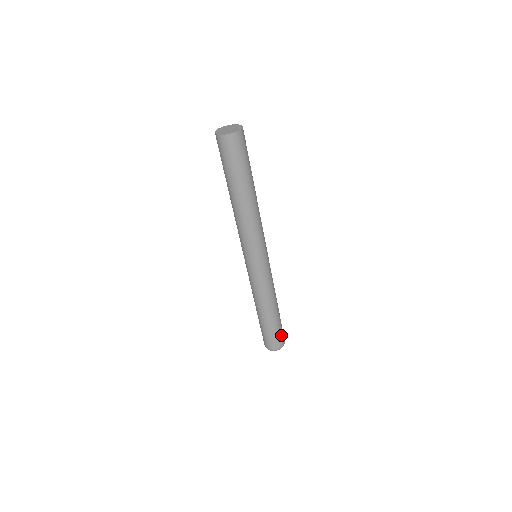
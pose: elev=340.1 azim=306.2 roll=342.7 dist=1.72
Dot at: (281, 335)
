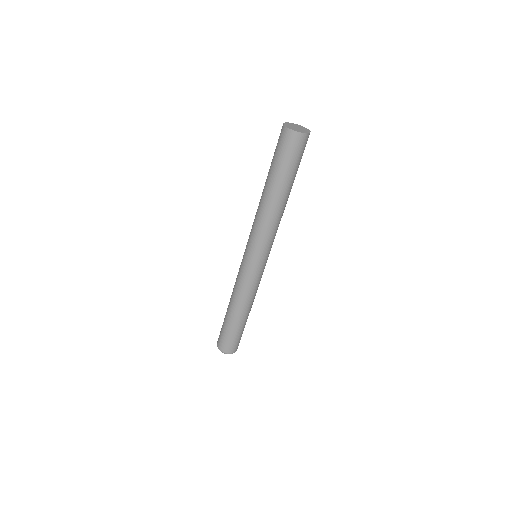
Dot at: occluded
